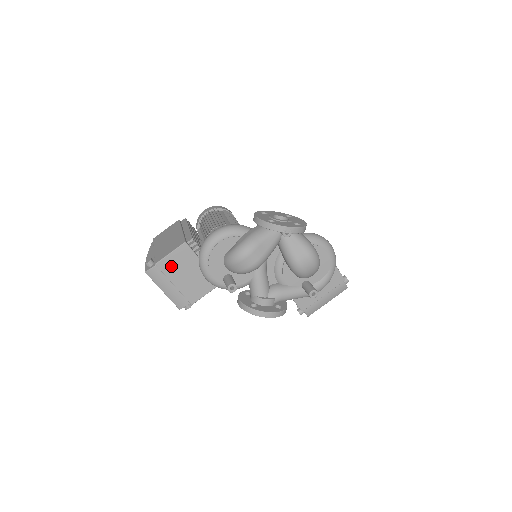
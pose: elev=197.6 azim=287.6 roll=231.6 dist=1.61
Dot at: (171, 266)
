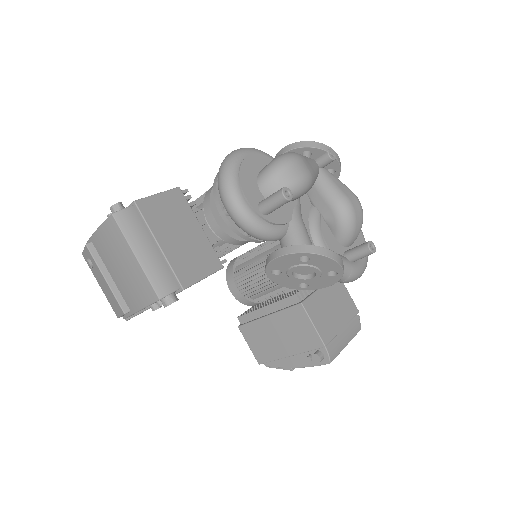
Dot at: (157, 213)
